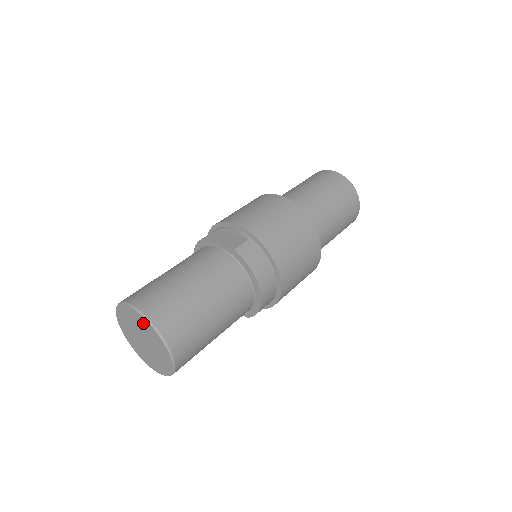
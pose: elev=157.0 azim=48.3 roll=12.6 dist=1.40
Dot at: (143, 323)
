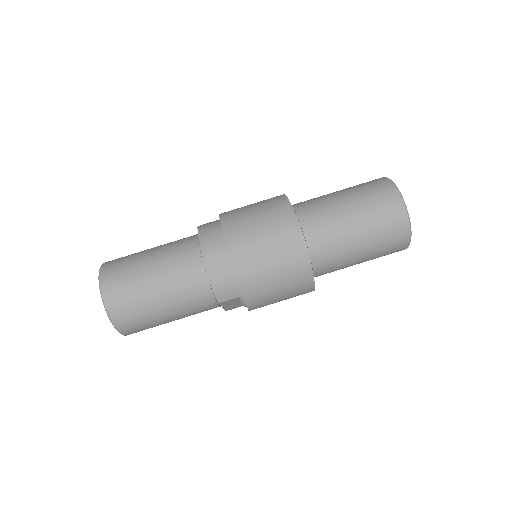
Dot at: occluded
